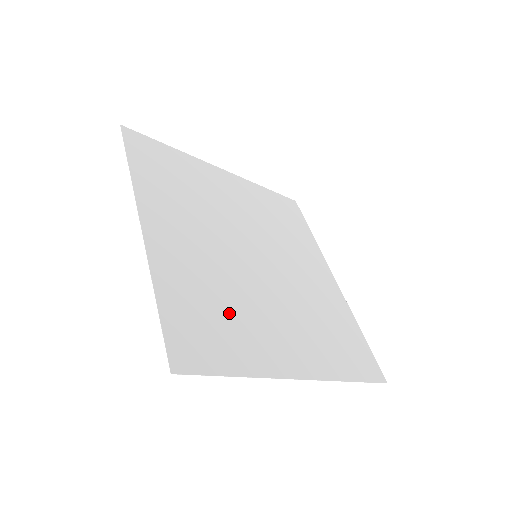
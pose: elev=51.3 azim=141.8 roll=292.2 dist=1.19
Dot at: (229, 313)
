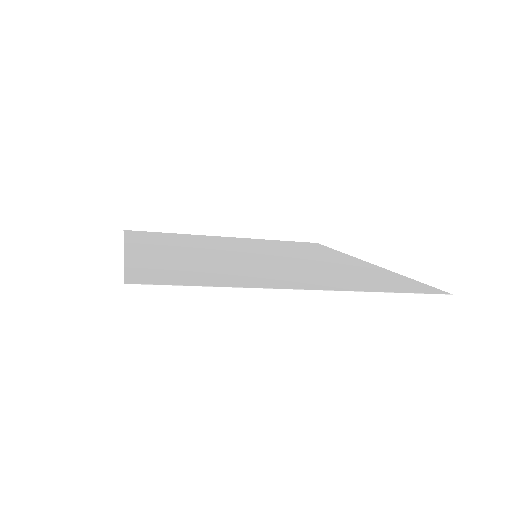
Dot at: (210, 269)
